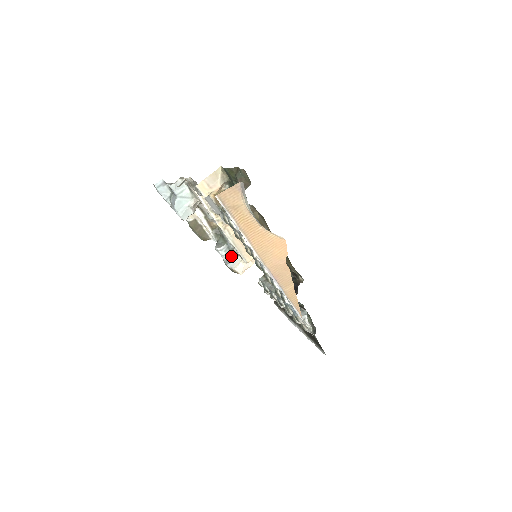
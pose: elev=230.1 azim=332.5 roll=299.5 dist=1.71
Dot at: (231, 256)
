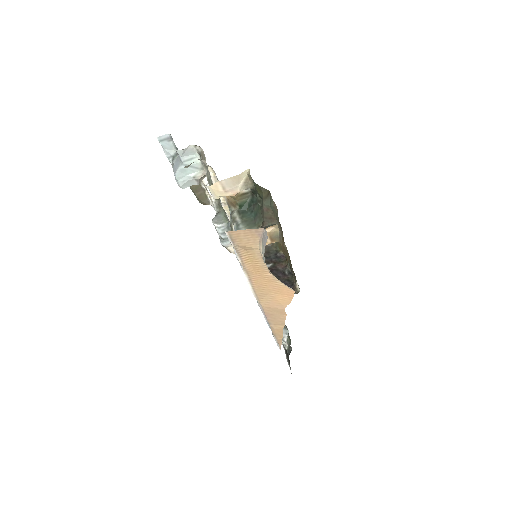
Dot at: occluded
